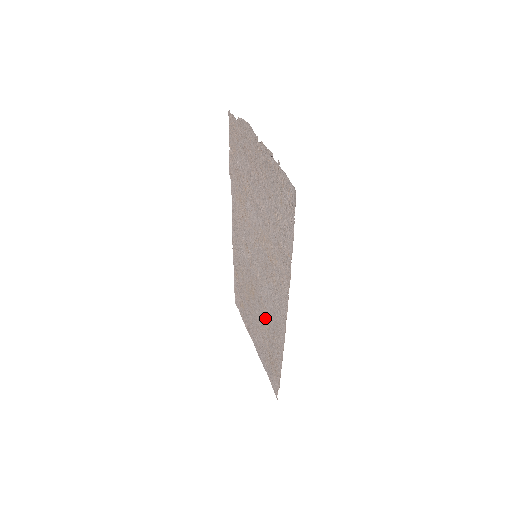
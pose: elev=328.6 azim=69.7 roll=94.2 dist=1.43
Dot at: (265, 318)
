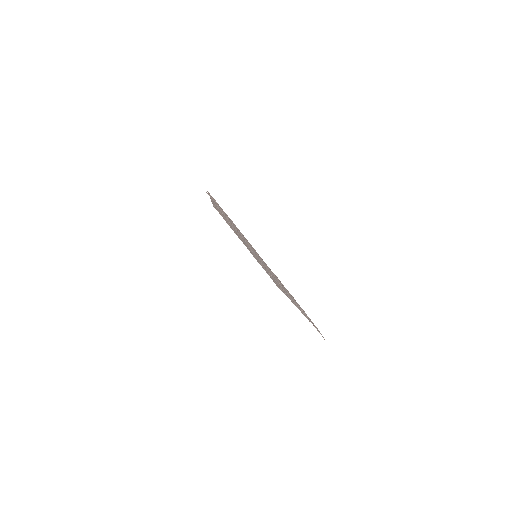
Dot at: occluded
